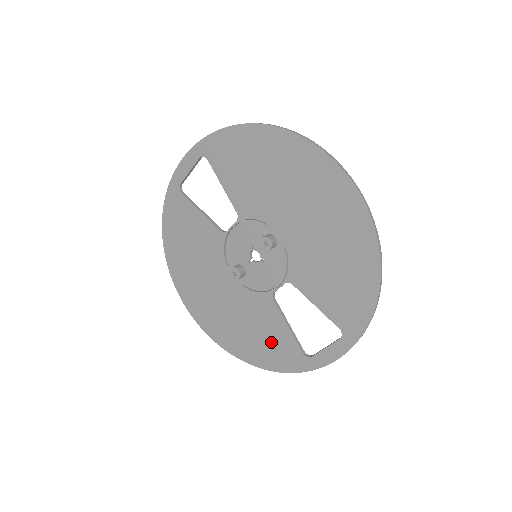
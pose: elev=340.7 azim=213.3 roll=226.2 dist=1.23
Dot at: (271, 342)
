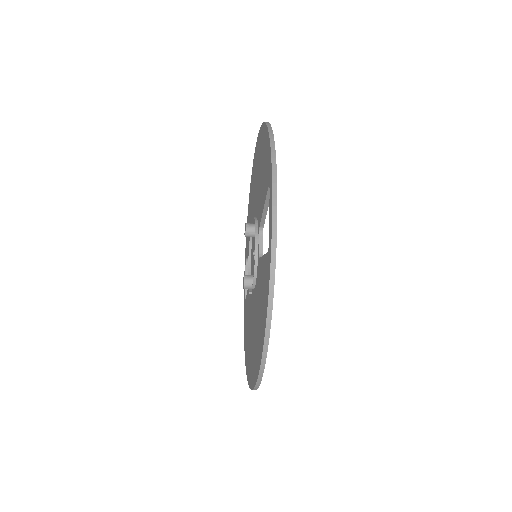
Dot at: (263, 292)
